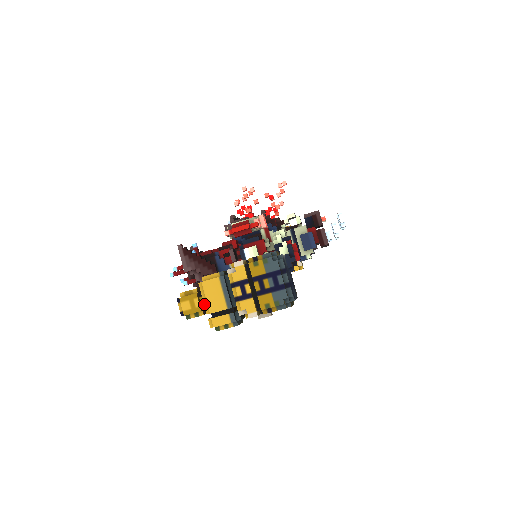
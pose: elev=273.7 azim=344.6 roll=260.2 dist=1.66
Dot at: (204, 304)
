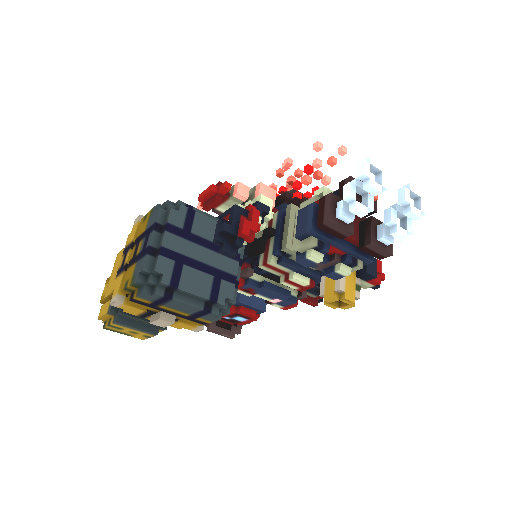
Dot at: occluded
